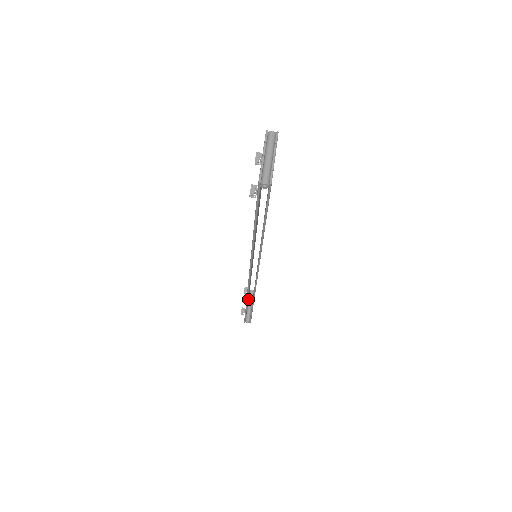
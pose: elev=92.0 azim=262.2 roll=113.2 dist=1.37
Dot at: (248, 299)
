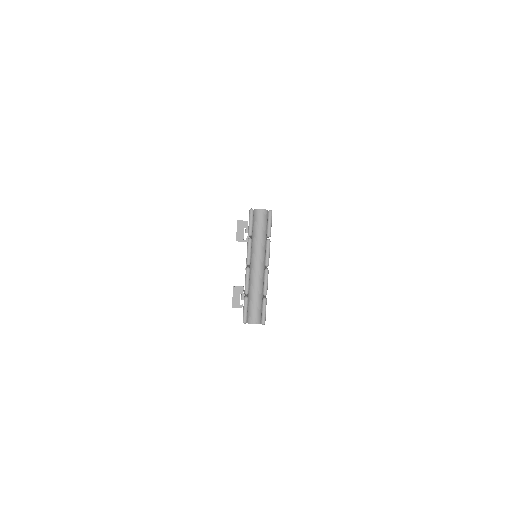
Dot at: occluded
